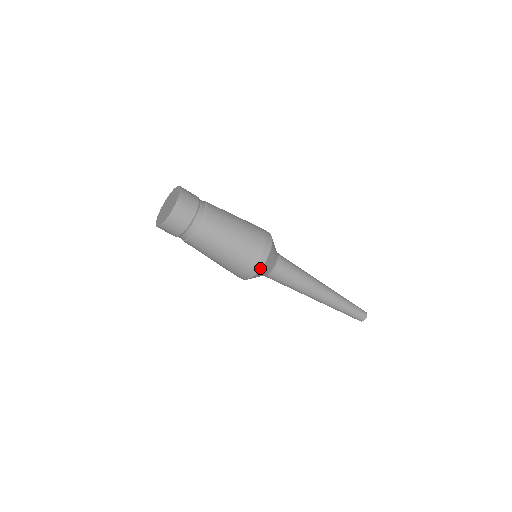
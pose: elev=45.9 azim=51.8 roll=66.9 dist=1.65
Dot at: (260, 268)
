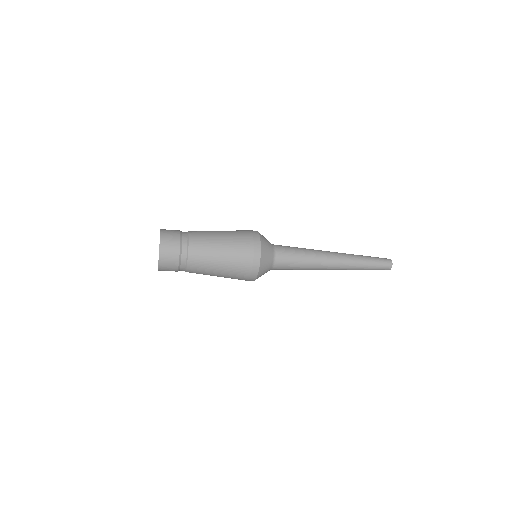
Dot at: (258, 269)
